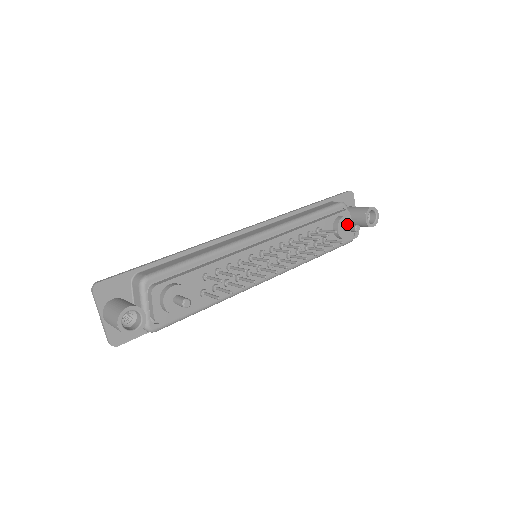
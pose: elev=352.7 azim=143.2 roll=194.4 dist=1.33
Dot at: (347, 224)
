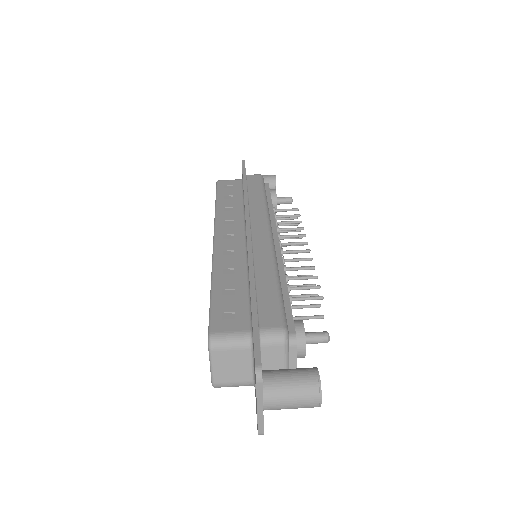
Dot at: (280, 198)
